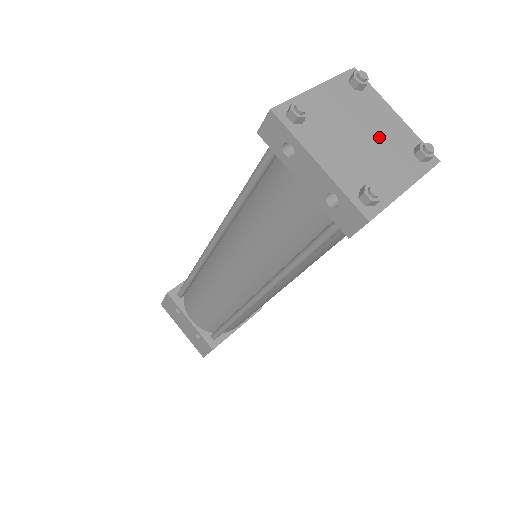
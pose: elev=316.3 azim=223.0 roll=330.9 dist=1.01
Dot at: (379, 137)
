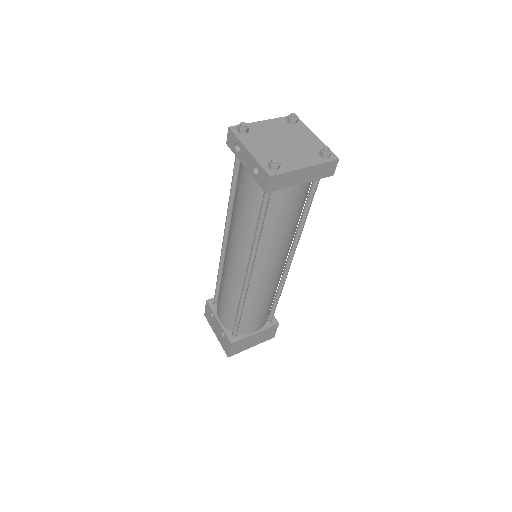
Dot at: (296, 144)
